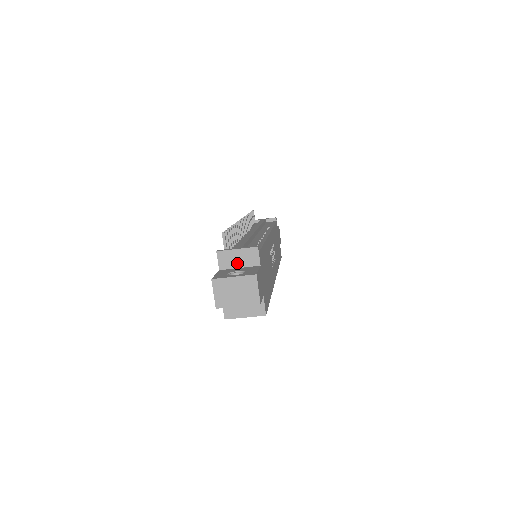
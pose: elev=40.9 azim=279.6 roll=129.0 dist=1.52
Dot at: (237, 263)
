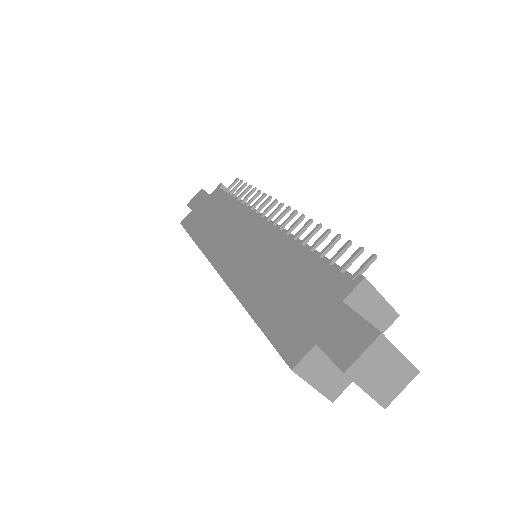
Dot at: (366, 312)
